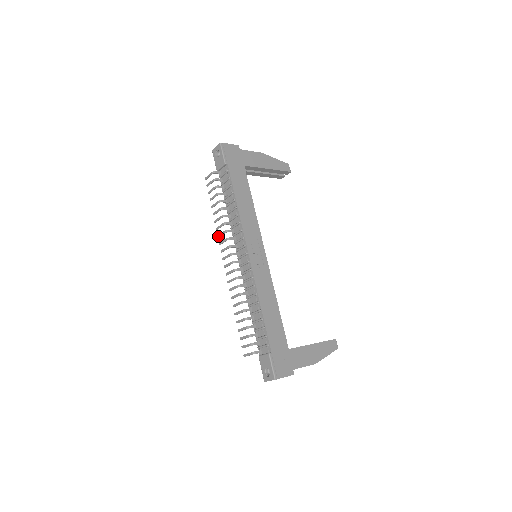
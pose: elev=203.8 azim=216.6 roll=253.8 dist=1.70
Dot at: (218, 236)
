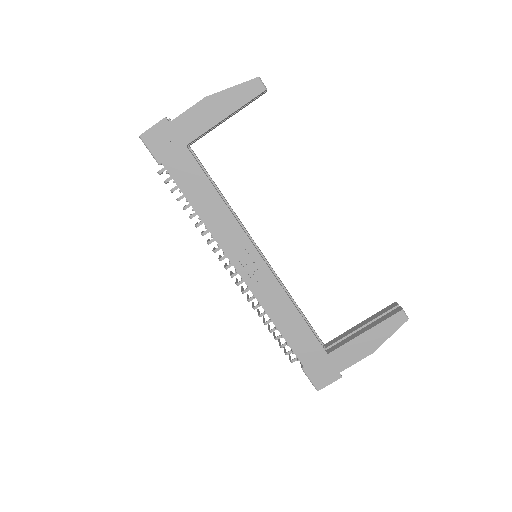
Dot at: (208, 240)
